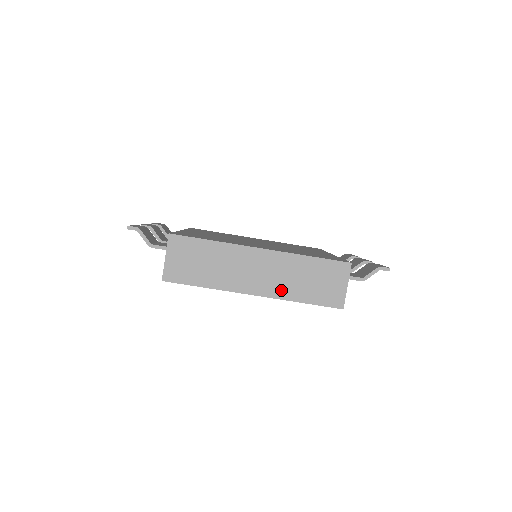
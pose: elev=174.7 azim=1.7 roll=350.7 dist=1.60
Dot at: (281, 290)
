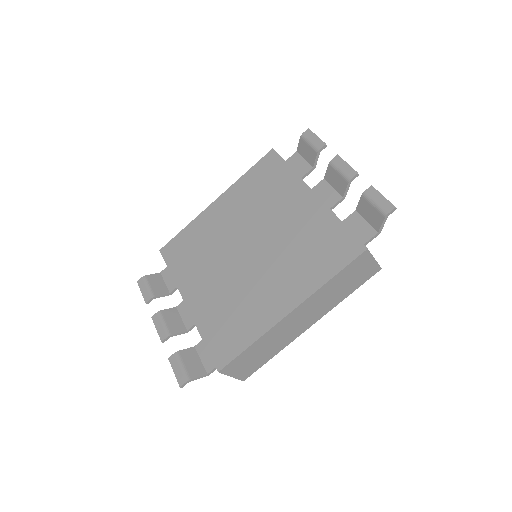
Dot at: (327, 307)
